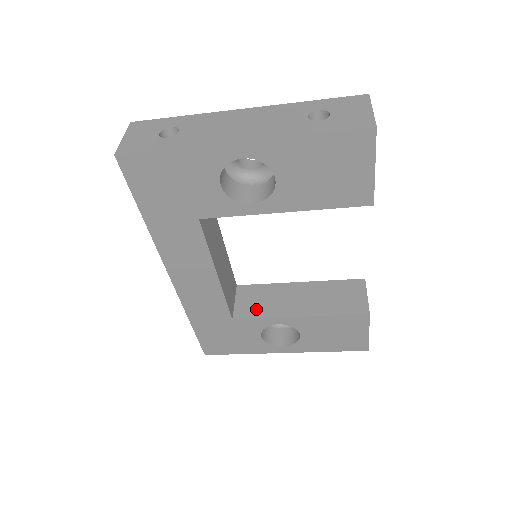
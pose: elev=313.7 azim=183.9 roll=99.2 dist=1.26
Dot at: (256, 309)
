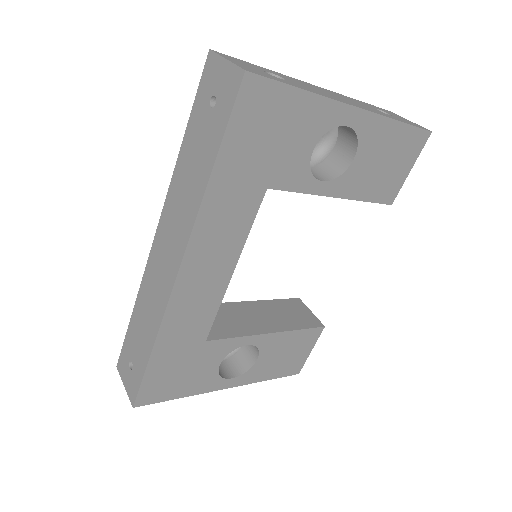
Dot at: (224, 328)
